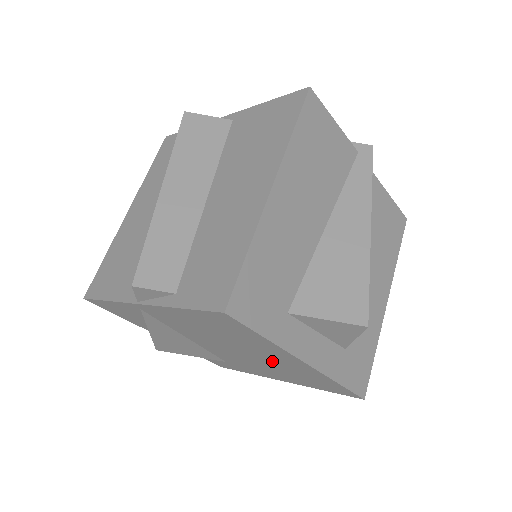
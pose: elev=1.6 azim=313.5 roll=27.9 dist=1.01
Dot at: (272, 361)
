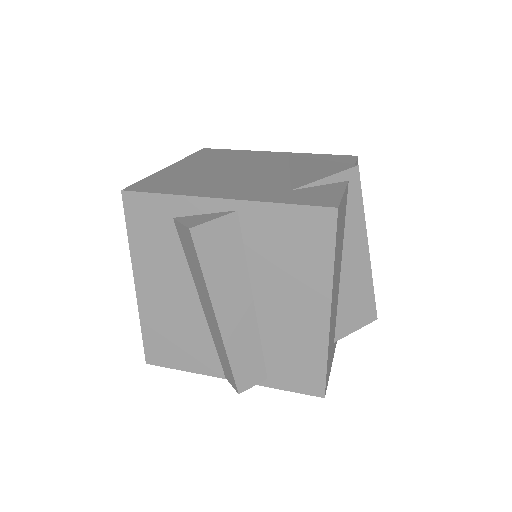
Dot at: occluded
